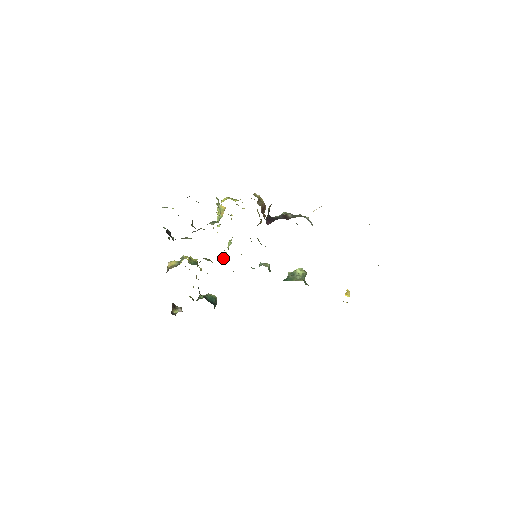
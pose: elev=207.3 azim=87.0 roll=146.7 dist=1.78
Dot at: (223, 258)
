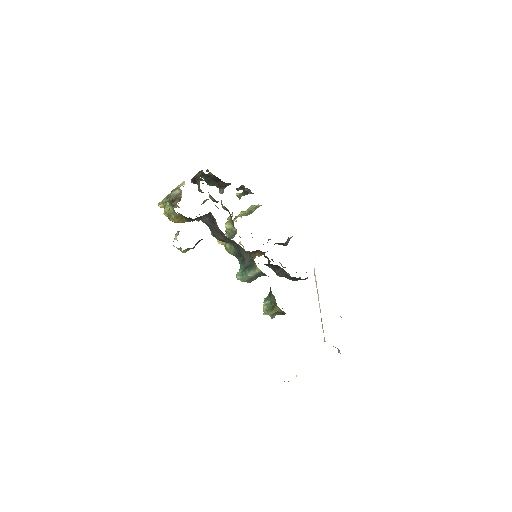
Dot at: occluded
